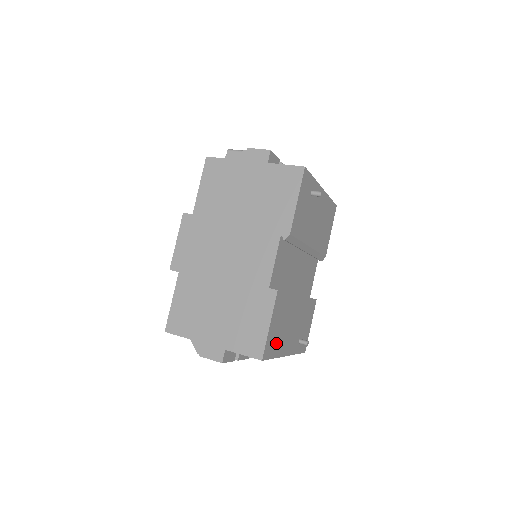
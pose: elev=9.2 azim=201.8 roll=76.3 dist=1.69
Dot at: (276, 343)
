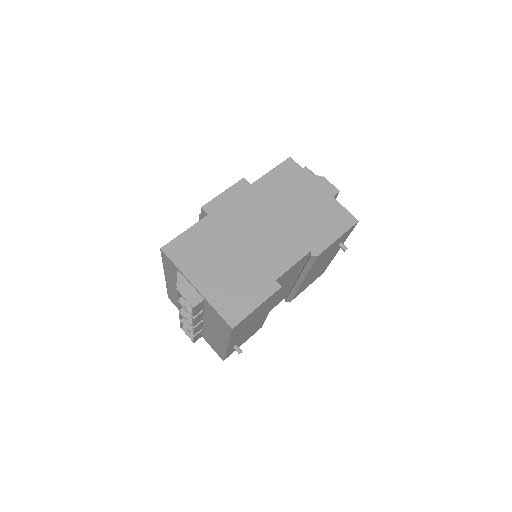
Dot at: (241, 327)
